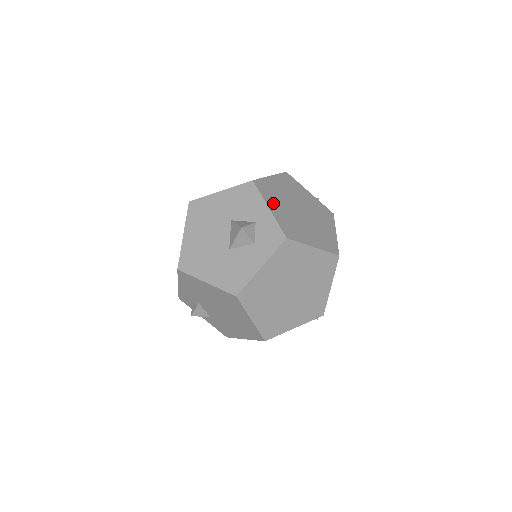
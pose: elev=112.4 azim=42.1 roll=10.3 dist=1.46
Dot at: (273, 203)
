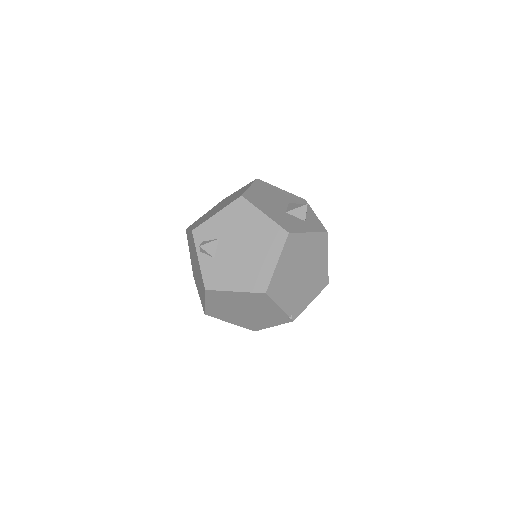
Dot at: occluded
